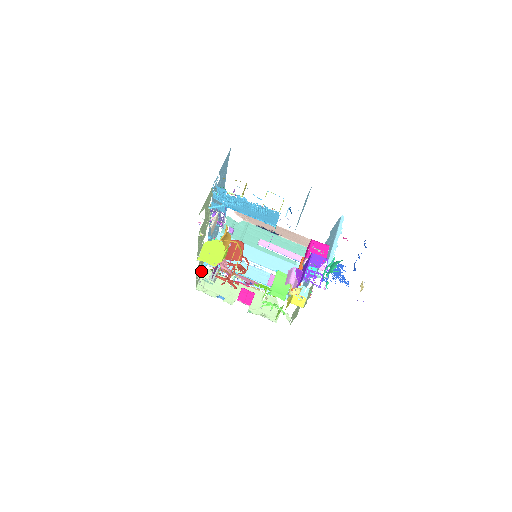
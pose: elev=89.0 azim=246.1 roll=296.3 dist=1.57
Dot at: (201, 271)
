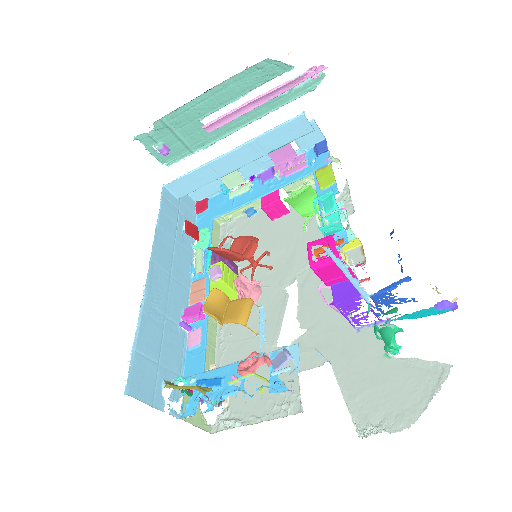
Dot at: occluded
